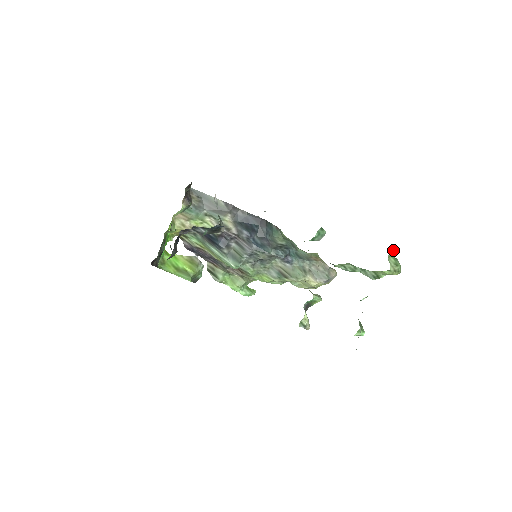
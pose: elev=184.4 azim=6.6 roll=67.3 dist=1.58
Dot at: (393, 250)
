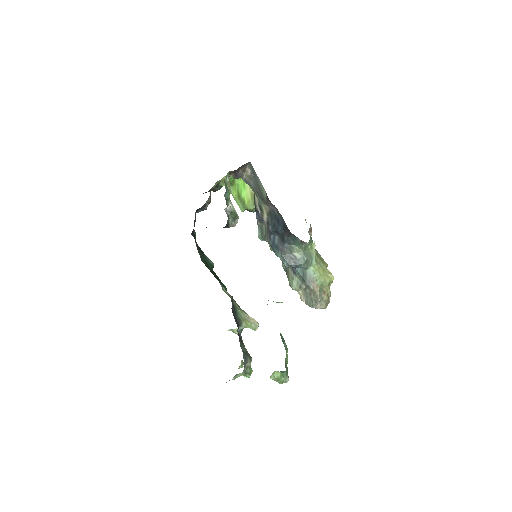
Dot at: (283, 371)
